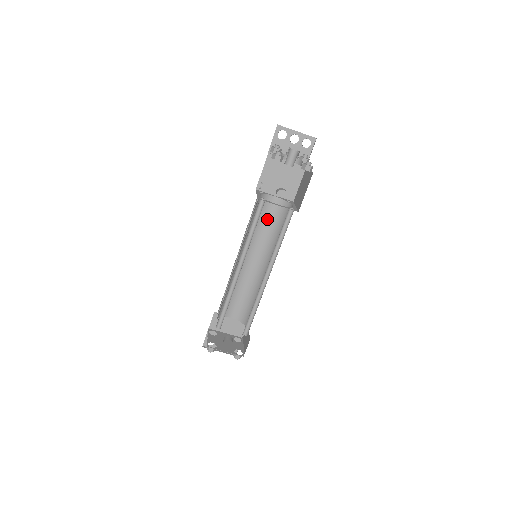
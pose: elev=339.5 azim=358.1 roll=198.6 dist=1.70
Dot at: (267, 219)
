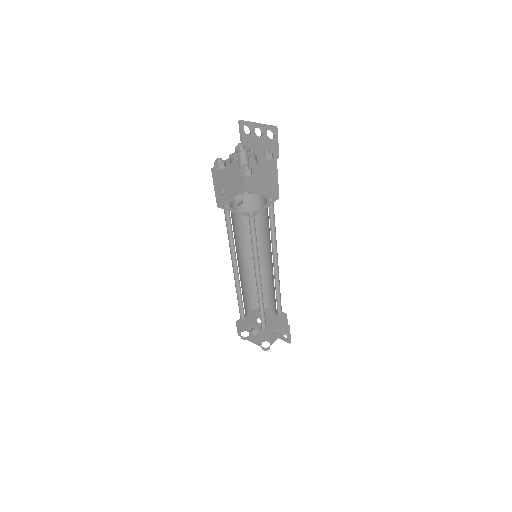
Dot at: (262, 218)
